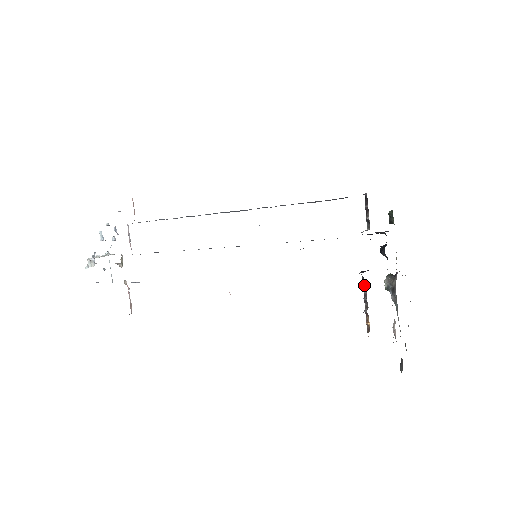
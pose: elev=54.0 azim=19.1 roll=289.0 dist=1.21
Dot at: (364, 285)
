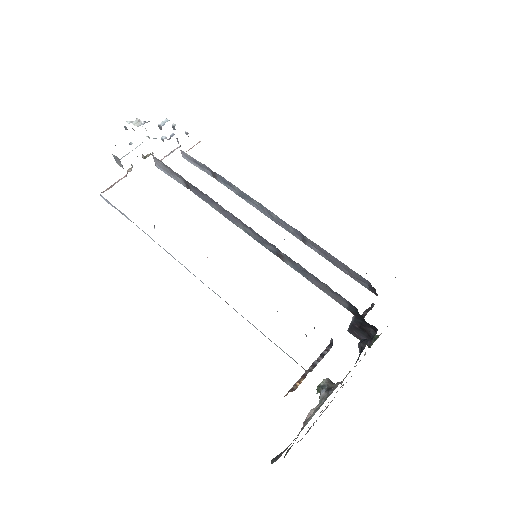
Dot at: (326, 351)
